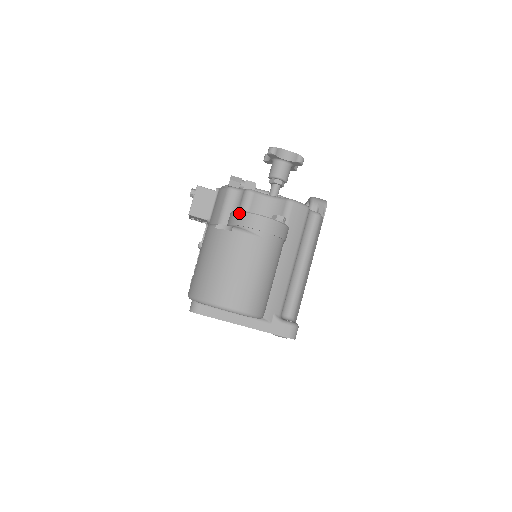
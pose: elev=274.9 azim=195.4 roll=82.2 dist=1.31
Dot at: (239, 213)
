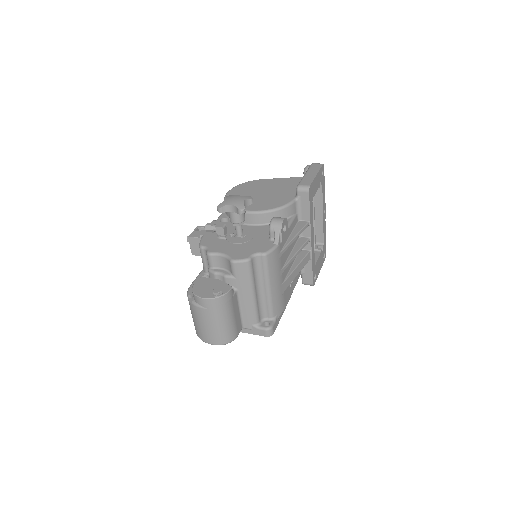
Dot at: occluded
